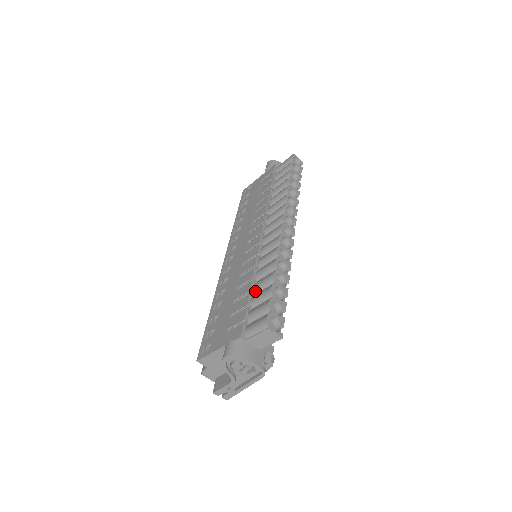
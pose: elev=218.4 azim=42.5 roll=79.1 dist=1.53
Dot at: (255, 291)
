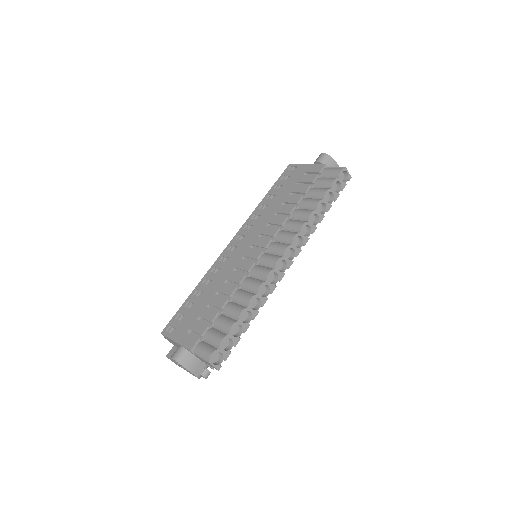
Dot at: (224, 311)
